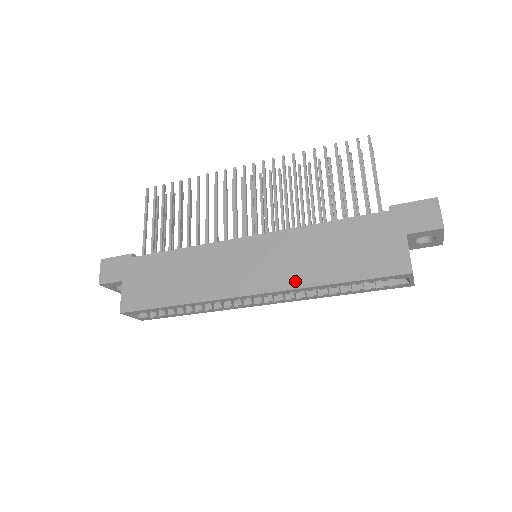
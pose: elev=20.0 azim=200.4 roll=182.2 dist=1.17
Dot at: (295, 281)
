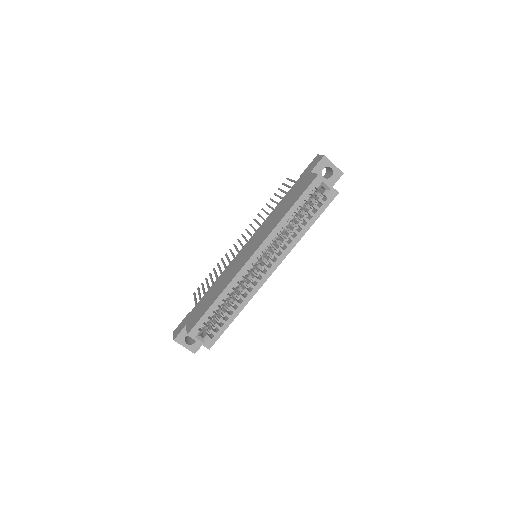
Dot at: (270, 230)
